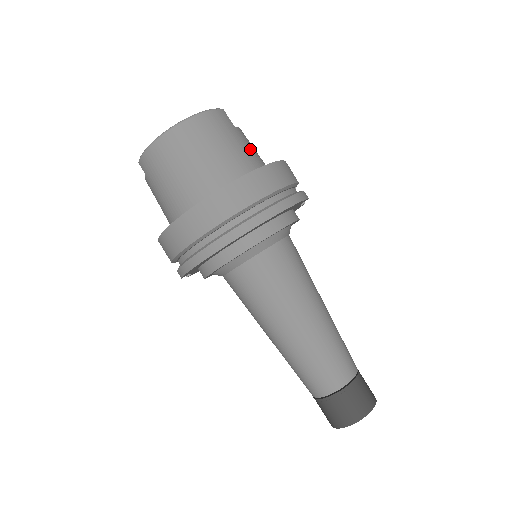
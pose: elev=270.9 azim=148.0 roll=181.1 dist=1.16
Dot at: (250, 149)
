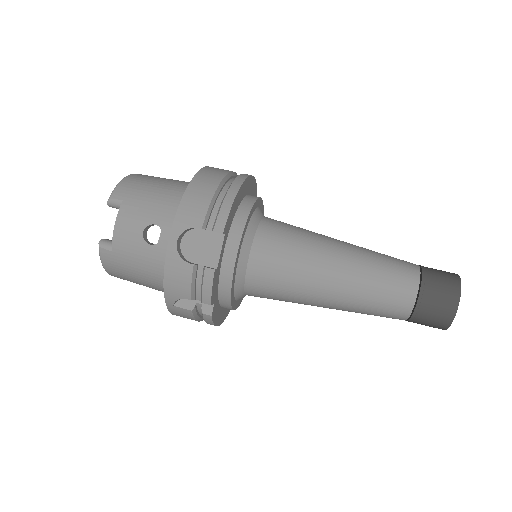
Dot at: occluded
